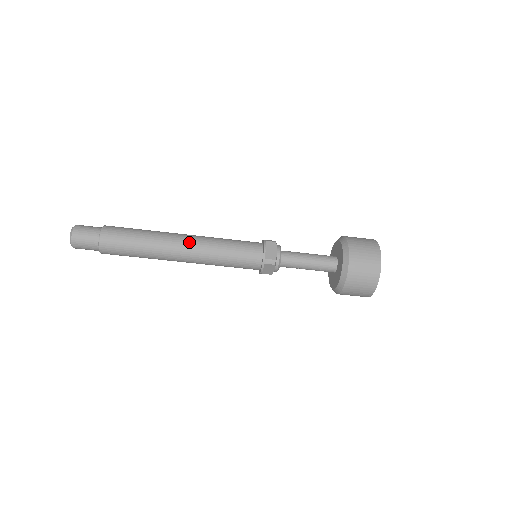
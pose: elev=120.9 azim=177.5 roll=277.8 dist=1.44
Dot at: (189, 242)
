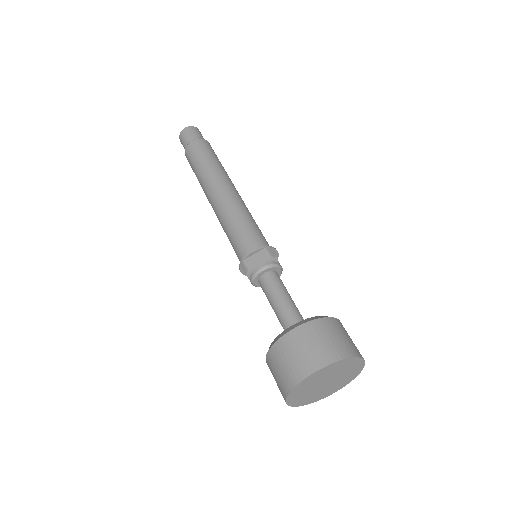
Dot at: (221, 194)
